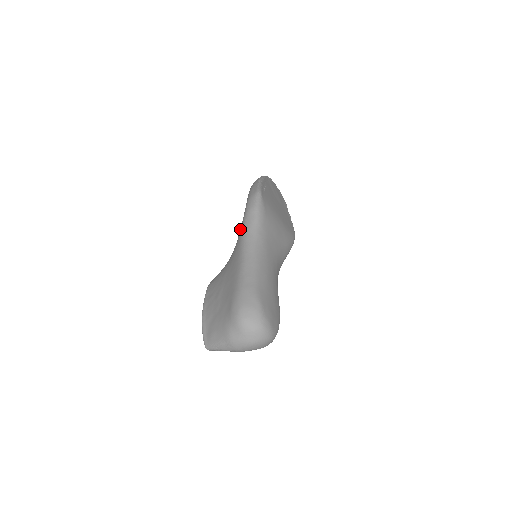
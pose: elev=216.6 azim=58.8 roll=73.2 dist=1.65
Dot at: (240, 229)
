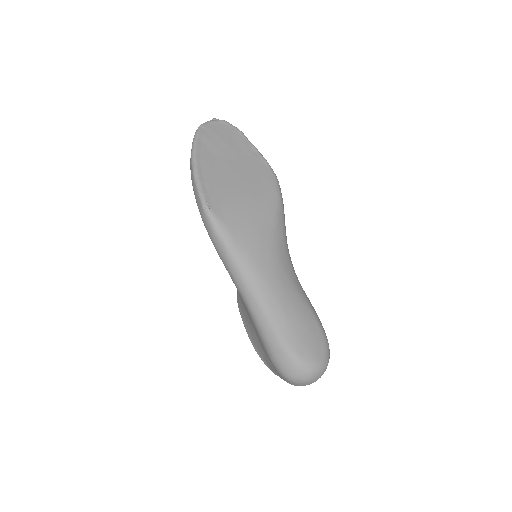
Dot at: occluded
